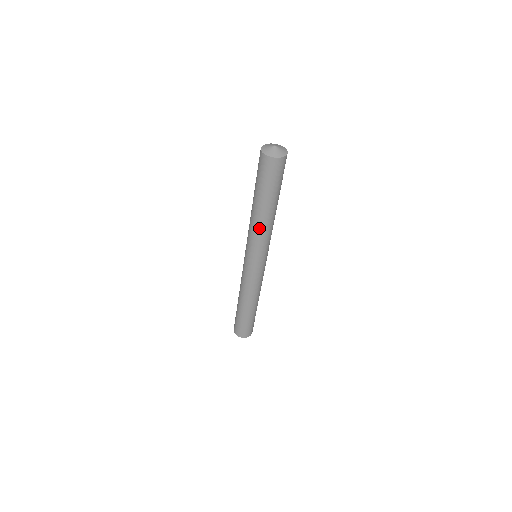
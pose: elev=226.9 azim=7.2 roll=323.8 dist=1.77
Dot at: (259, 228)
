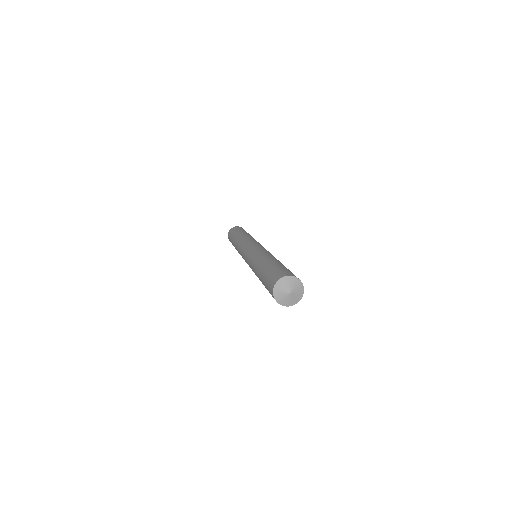
Dot at: occluded
